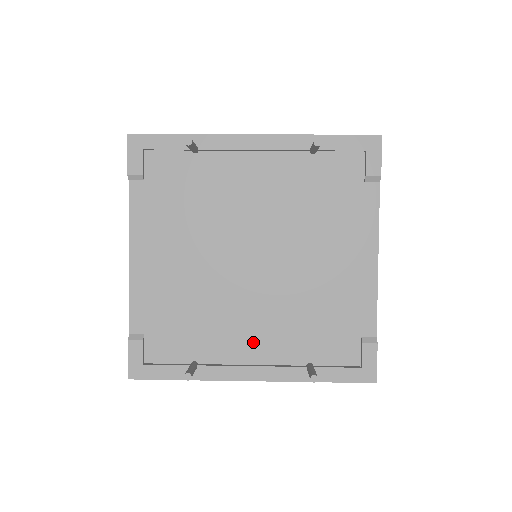
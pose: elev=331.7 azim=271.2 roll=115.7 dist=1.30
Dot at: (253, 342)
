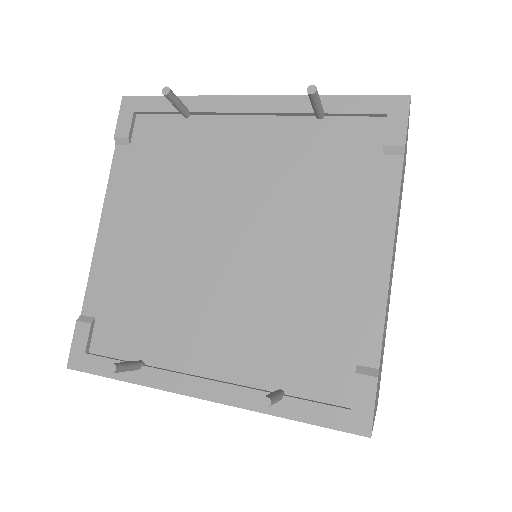
Dot at: (213, 347)
